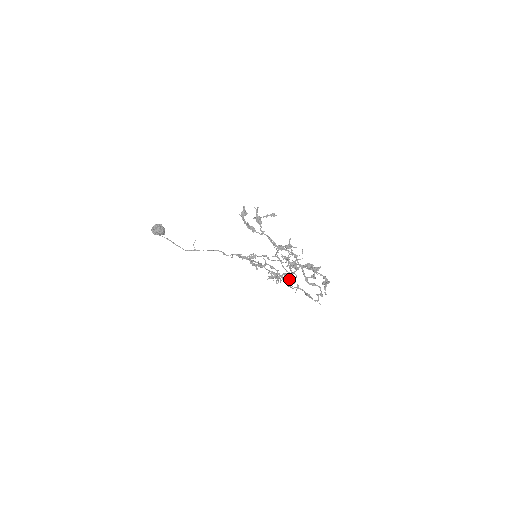
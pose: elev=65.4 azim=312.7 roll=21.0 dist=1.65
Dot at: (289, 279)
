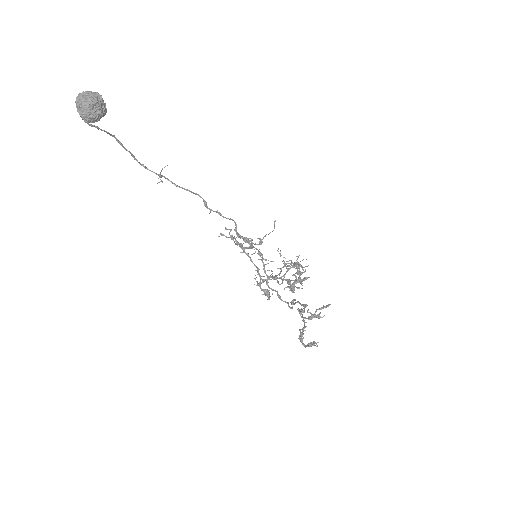
Dot at: (271, 277)
